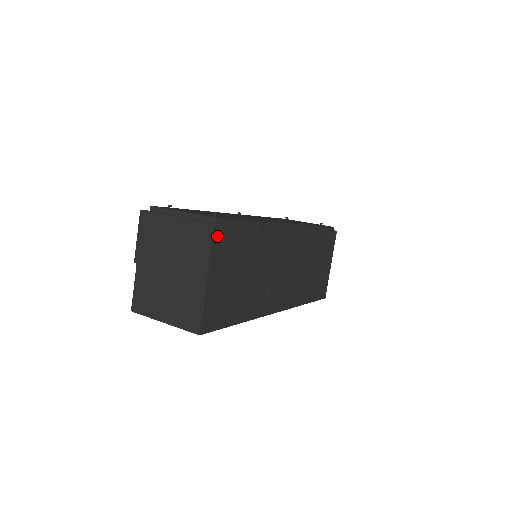
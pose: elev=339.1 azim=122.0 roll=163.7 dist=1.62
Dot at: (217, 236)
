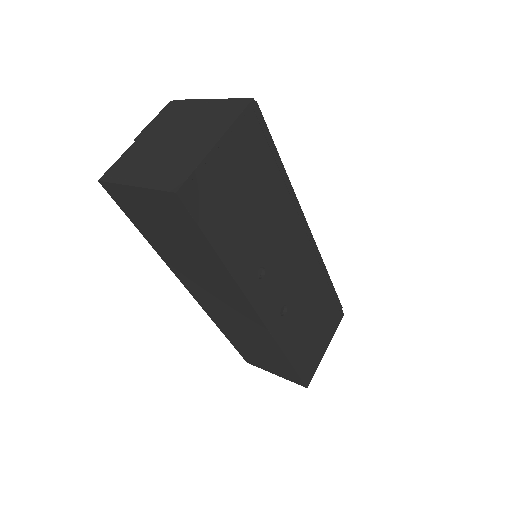
Dot at: (249, 115)
